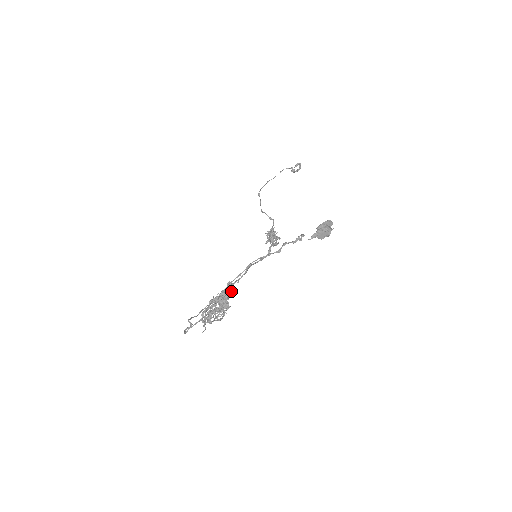
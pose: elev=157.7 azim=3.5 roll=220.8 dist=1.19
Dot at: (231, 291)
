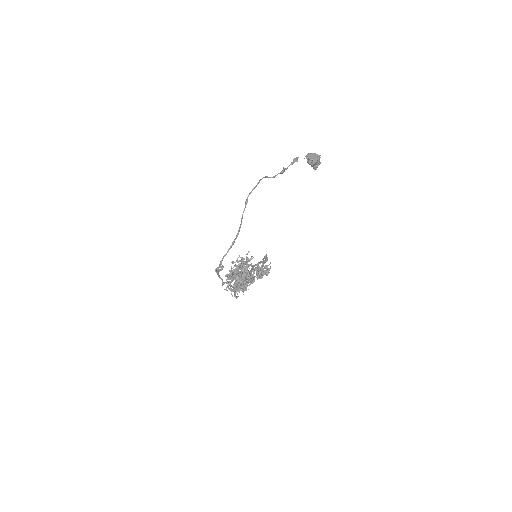
Dot at: (248, 261)
